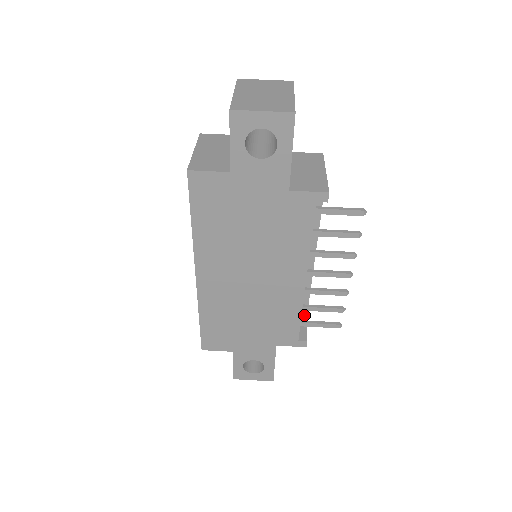
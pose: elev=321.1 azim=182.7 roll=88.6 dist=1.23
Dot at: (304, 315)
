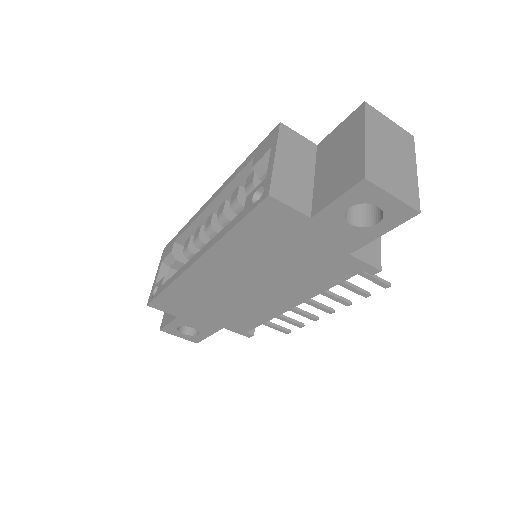
Dot at: occluded
